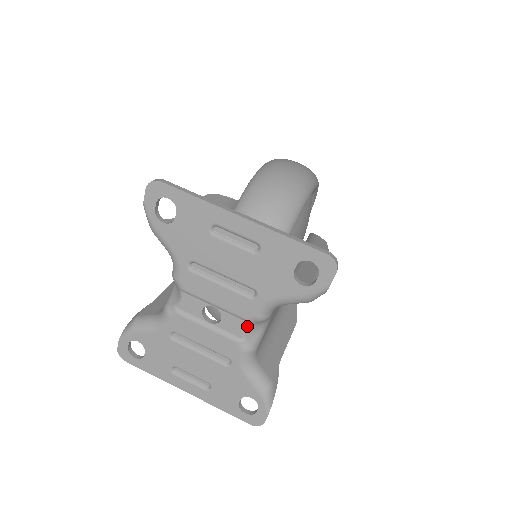
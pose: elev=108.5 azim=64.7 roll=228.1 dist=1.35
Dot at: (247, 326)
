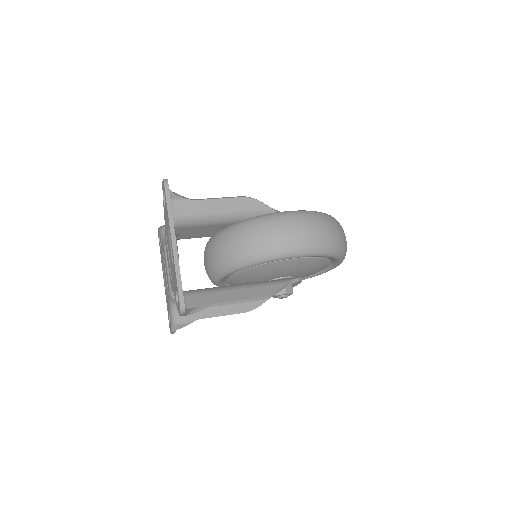
Dot at: occluded
